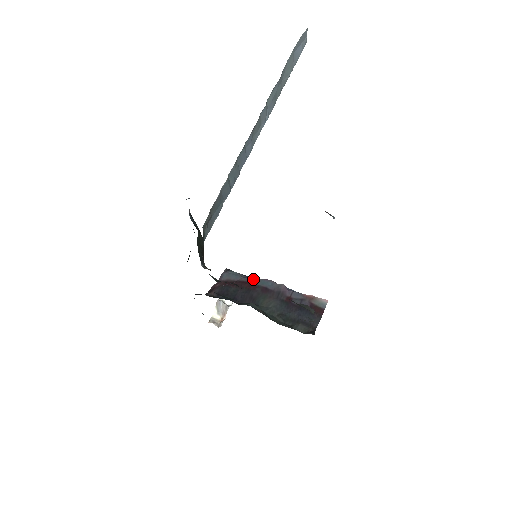
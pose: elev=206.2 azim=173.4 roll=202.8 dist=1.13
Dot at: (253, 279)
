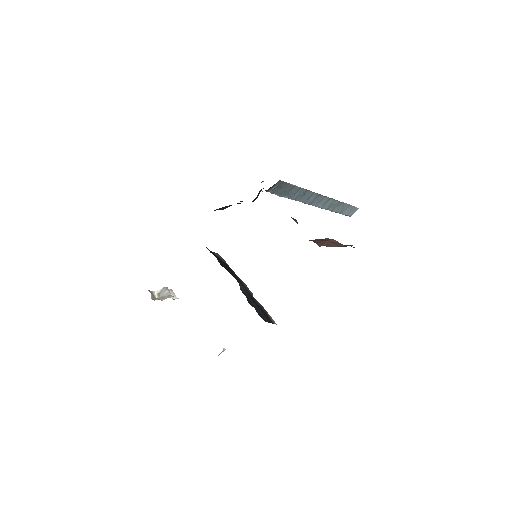
Dot at: occluded
